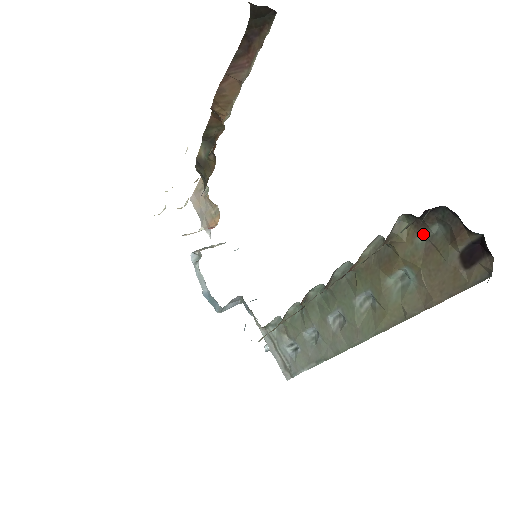
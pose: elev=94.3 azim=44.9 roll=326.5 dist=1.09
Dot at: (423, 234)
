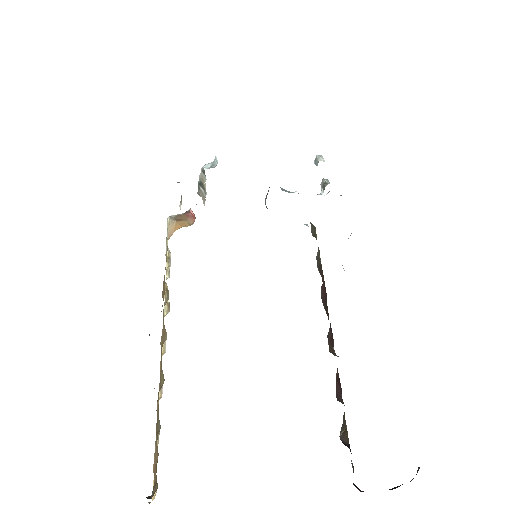
Dot at: occluded
